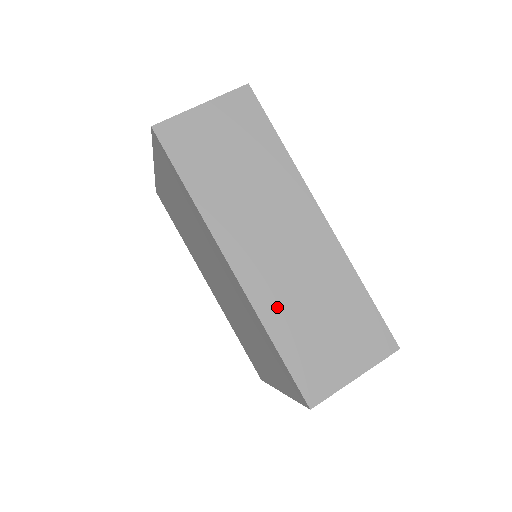
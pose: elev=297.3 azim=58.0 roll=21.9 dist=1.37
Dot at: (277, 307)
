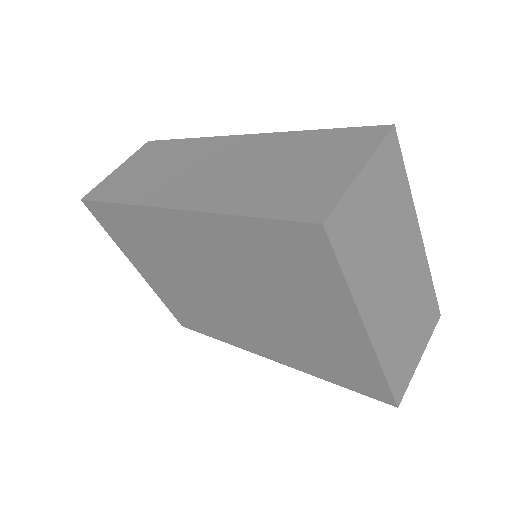
Dot at: (229, 196)
